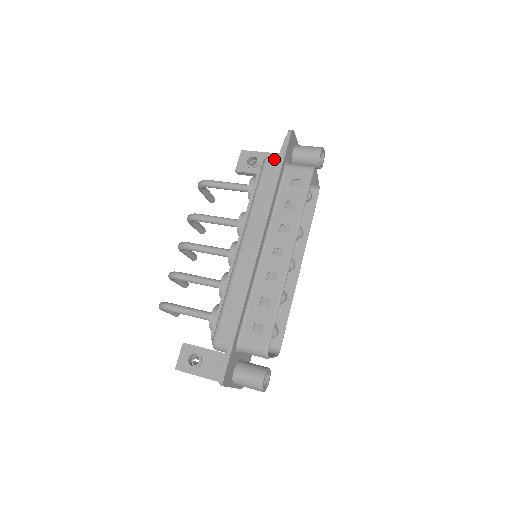
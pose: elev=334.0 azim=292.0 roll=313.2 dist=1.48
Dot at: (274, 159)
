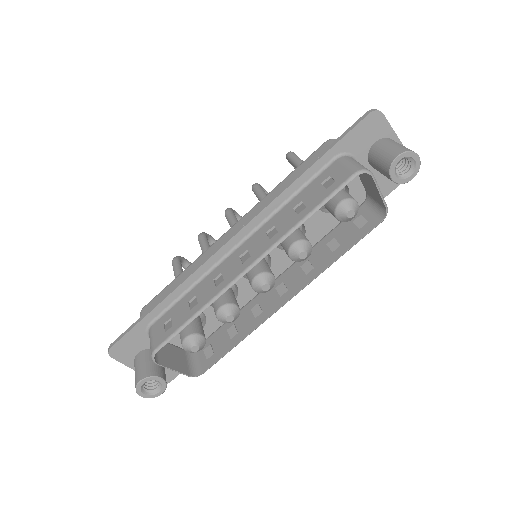
Dot at: occluded
